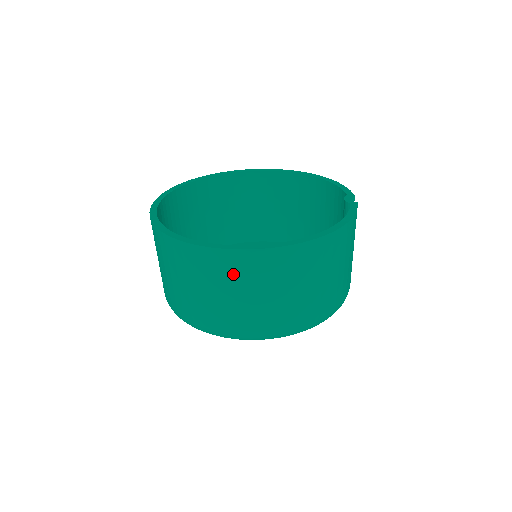
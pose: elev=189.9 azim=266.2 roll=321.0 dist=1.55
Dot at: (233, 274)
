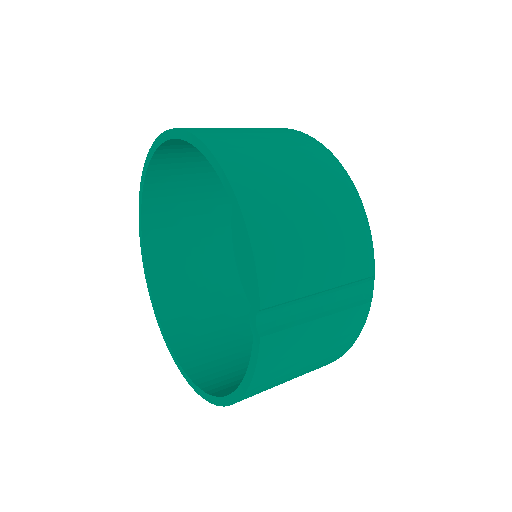
Dot at: occluded
